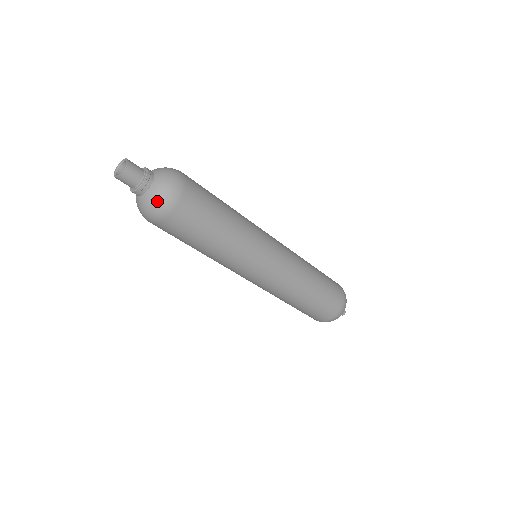
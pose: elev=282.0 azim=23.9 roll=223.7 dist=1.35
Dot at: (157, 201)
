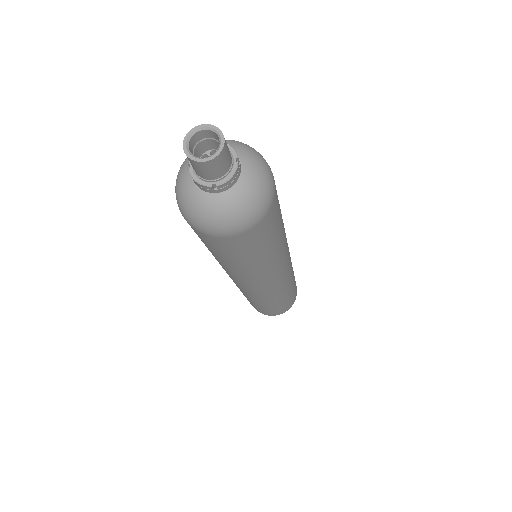
Dot at: (199, 215)
